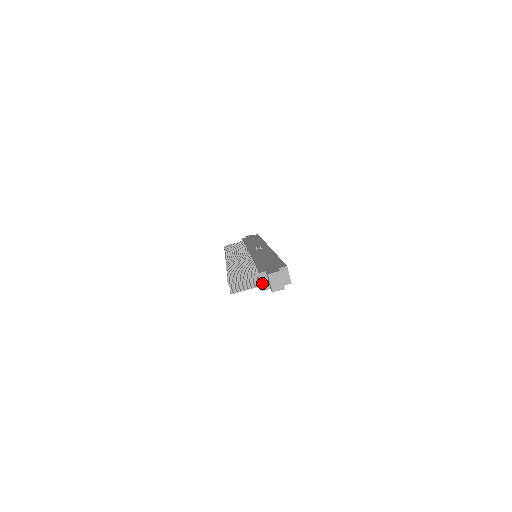
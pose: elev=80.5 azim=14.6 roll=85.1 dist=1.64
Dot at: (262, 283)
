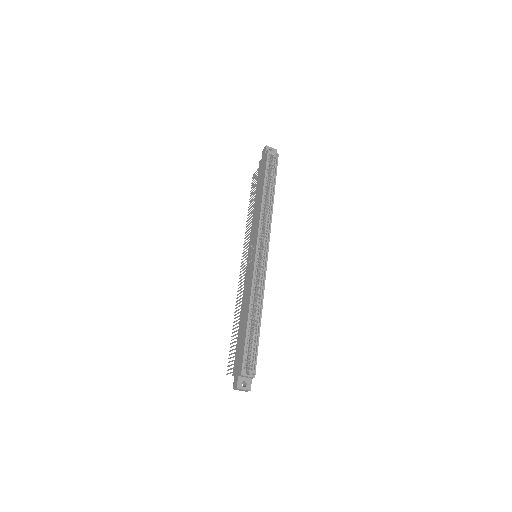
Dot at: occluded
